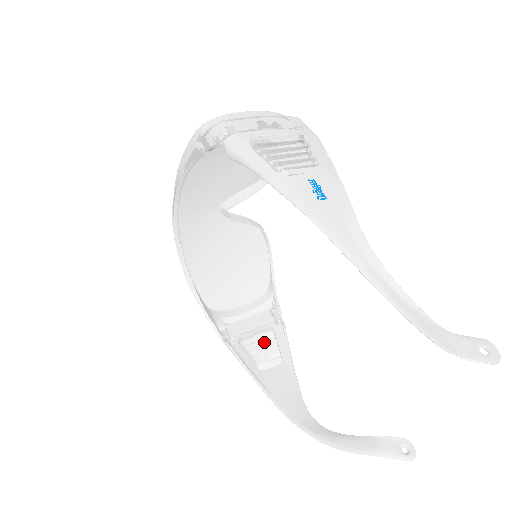
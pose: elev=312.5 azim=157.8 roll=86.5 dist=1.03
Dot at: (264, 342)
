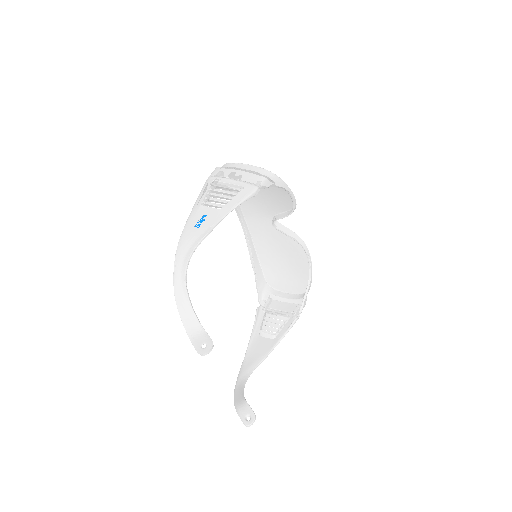
Dot at: (277, 321)
